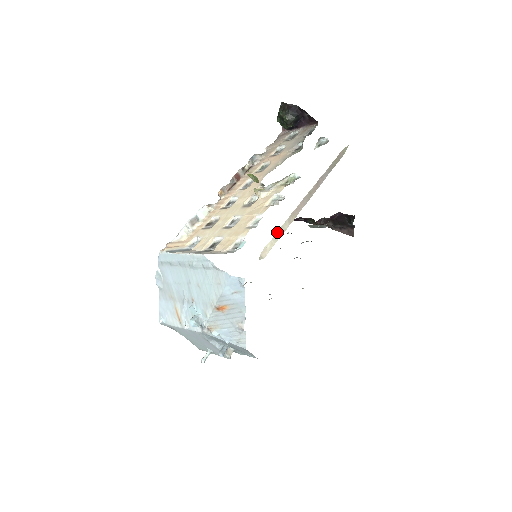
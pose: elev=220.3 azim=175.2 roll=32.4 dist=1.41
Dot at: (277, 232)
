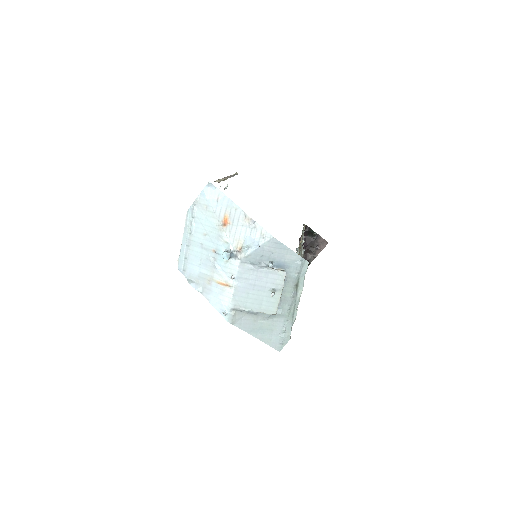
Dot at: occluded
